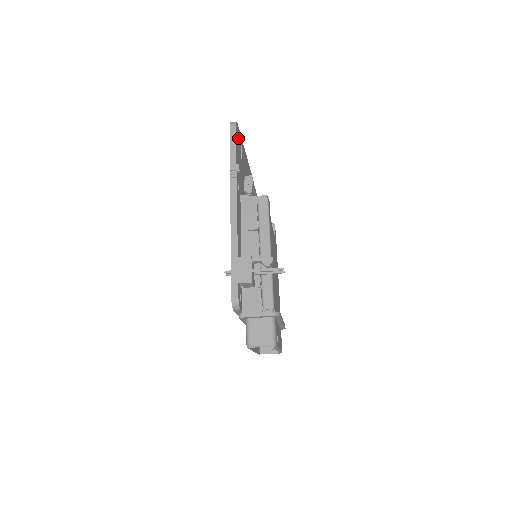
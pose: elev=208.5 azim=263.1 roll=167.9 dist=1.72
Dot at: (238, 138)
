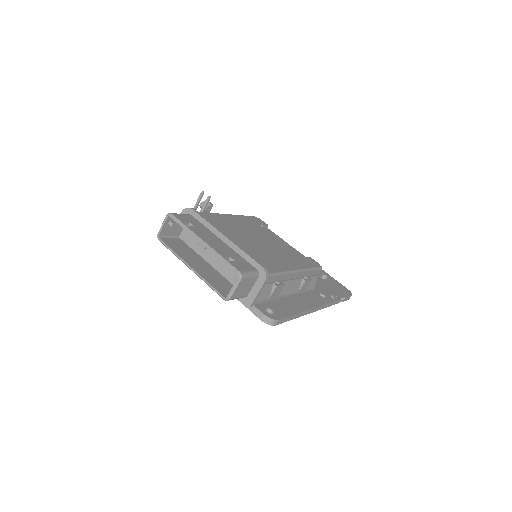
Dot at: occluded
